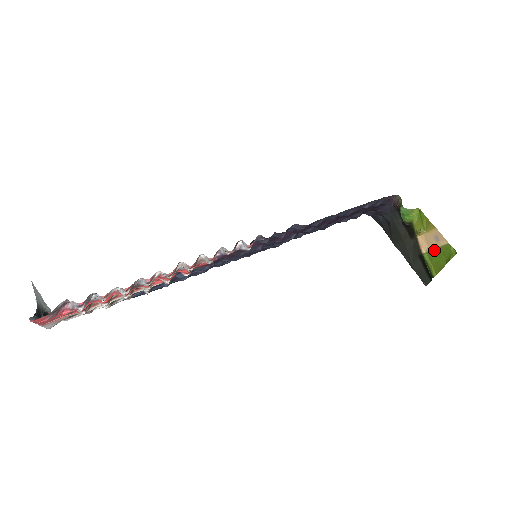
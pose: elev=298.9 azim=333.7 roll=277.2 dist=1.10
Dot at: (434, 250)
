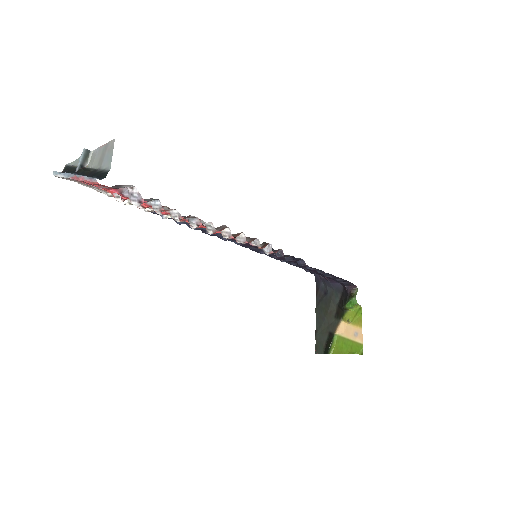
Dot at: (347, 339)
